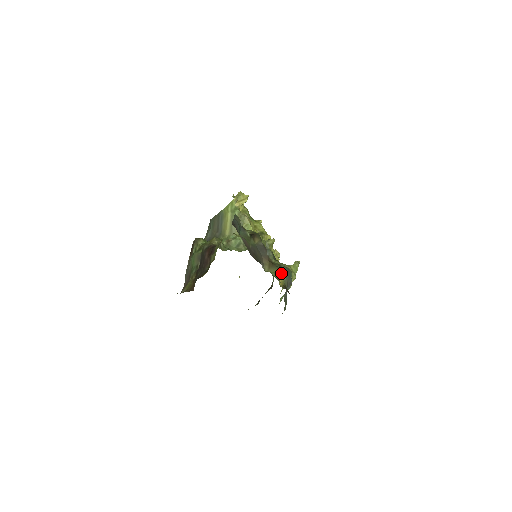
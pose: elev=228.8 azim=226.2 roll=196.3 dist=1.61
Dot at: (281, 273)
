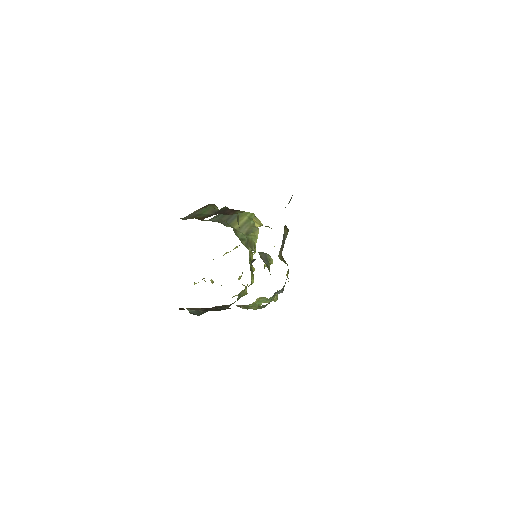
Dot at: (288, 270)
